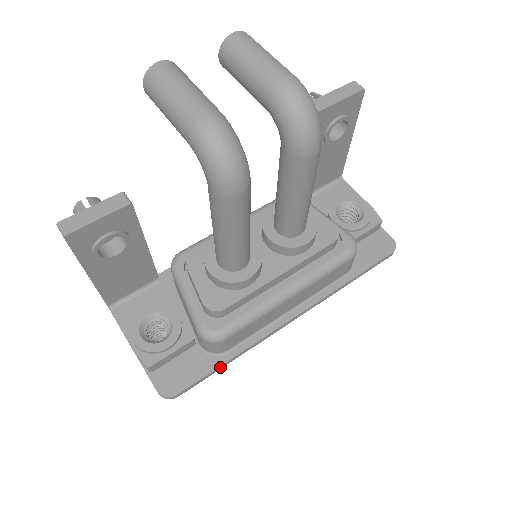
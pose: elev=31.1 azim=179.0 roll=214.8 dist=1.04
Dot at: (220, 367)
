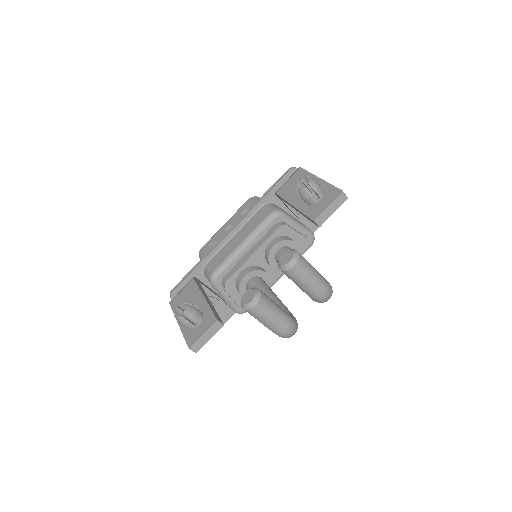
Dot at: occluded
